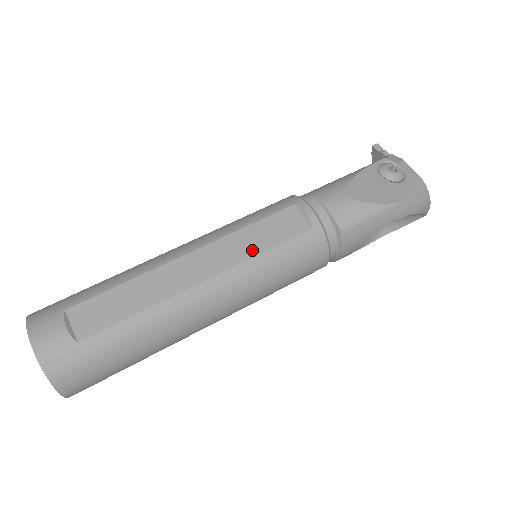
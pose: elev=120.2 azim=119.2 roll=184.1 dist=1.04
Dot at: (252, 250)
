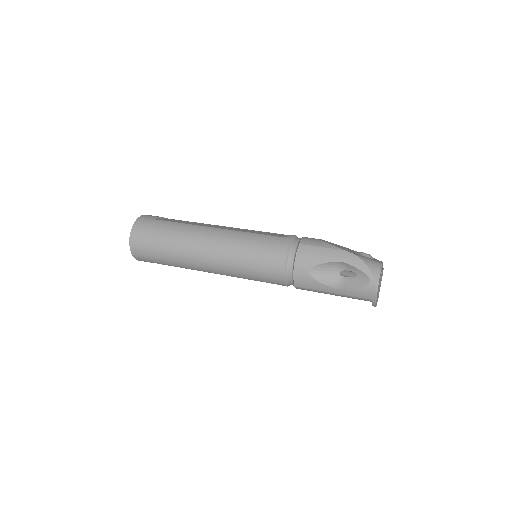
Dot at: (250, 232)
